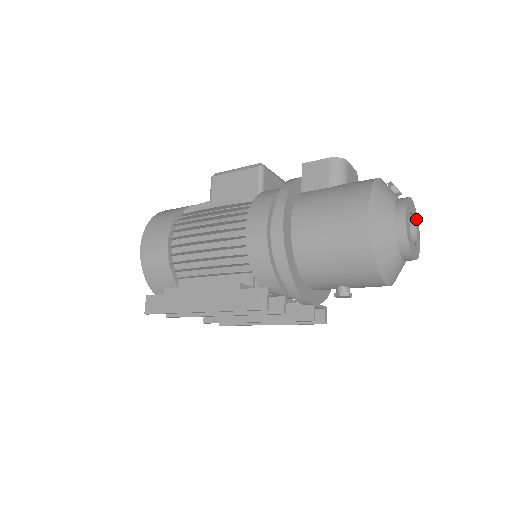
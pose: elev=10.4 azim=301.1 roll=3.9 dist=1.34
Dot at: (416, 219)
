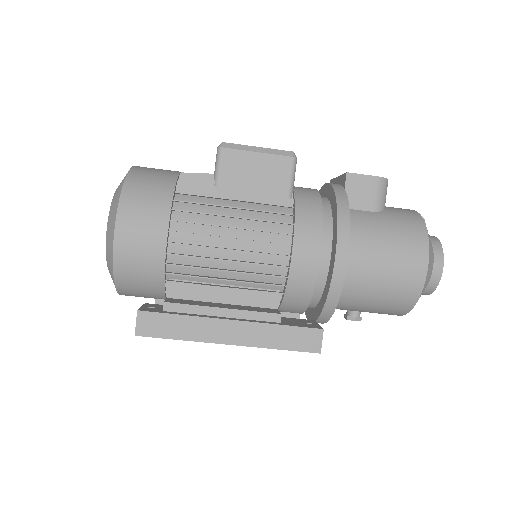
Dot at: occluded
